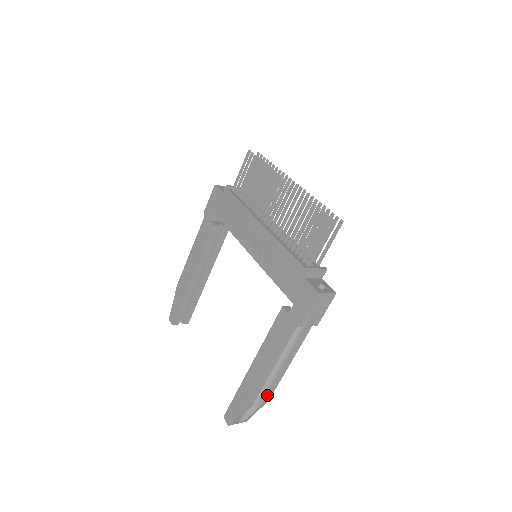
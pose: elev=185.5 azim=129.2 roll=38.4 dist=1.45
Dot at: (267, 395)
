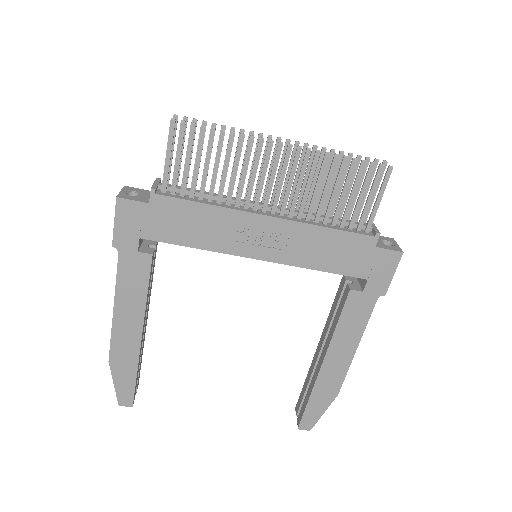
Dot at: occluded
